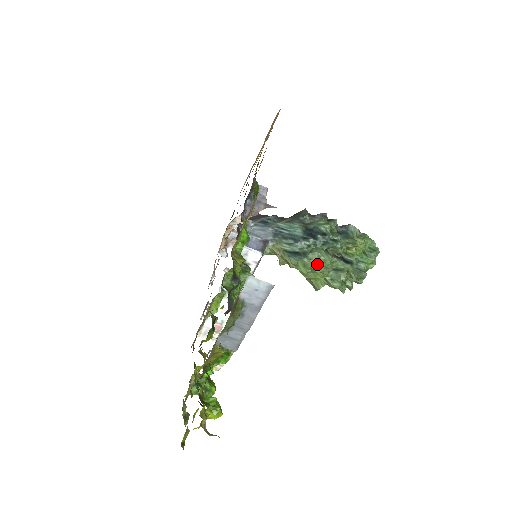
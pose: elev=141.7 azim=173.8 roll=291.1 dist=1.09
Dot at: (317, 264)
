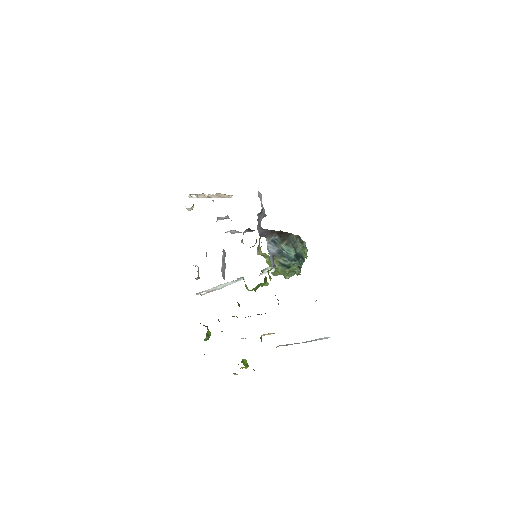
Dot at: (289, 270)
